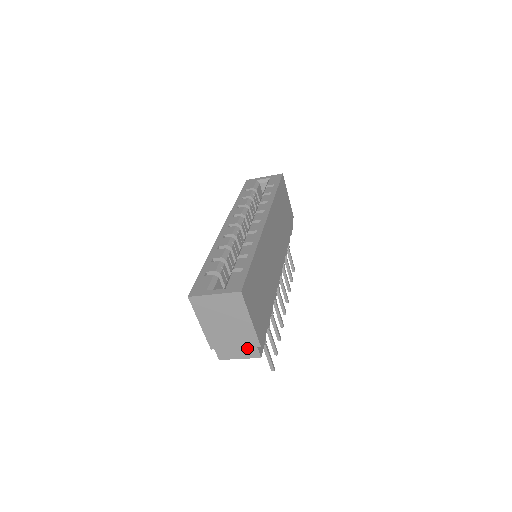
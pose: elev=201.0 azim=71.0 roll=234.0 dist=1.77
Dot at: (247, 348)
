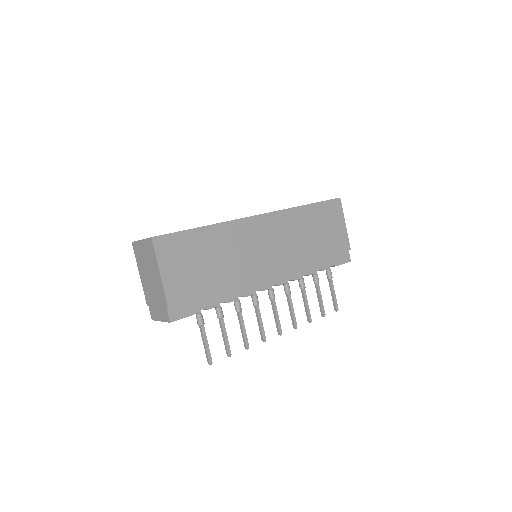
Dot at: (162, 308)
